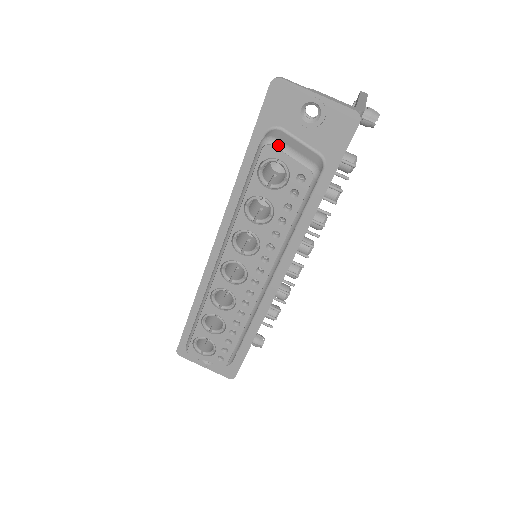
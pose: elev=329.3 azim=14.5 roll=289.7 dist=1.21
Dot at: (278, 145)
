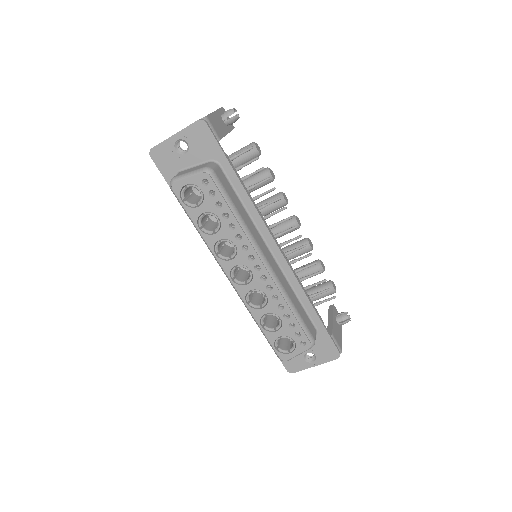
Dot at: (177, 179)
